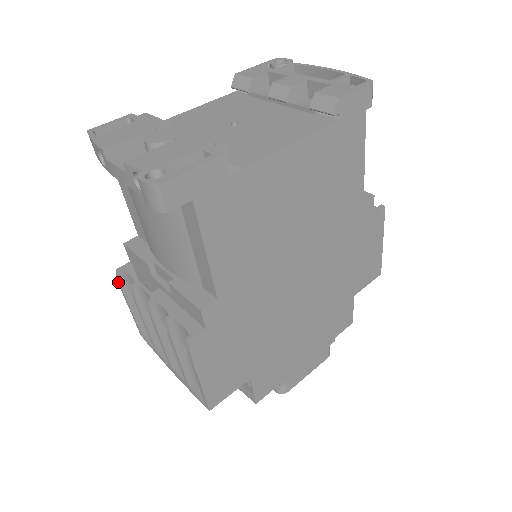
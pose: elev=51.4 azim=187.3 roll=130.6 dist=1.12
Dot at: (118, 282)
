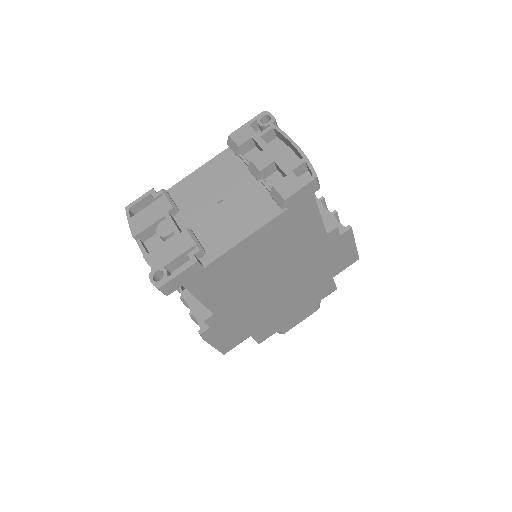
Dot at: occluded
